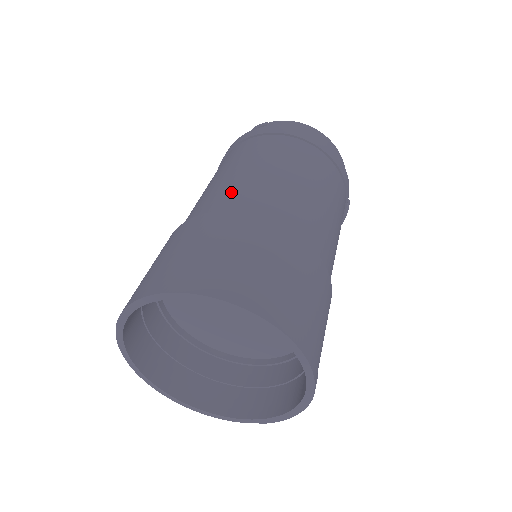
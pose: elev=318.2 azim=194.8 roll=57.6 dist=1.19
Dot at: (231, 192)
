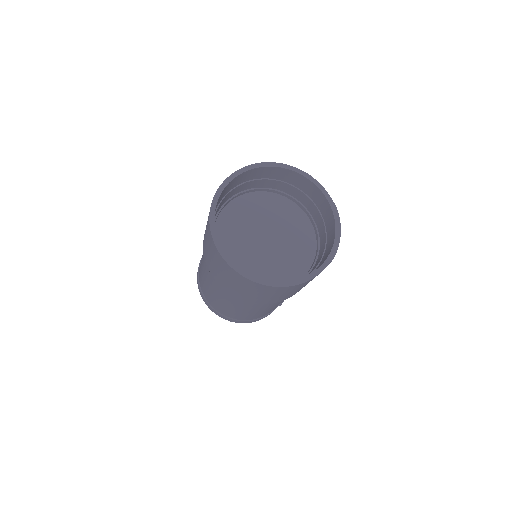
Dot at: occluded
